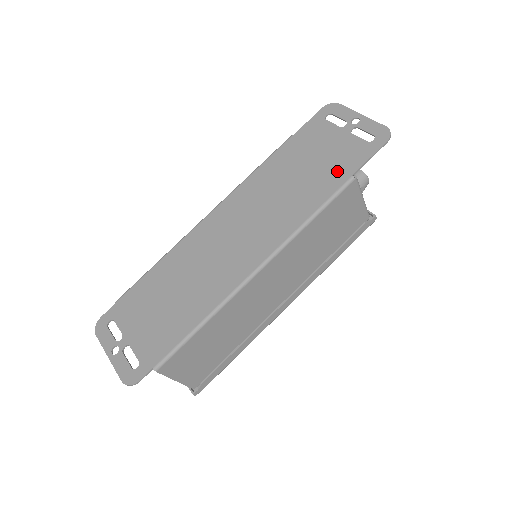
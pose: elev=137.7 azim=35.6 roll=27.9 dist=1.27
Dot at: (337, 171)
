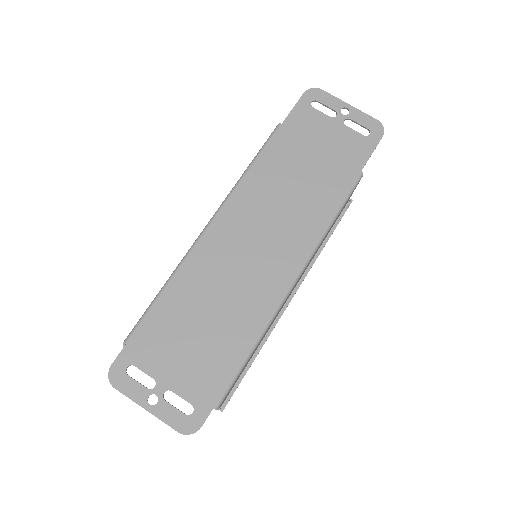
Dot at: (344, 168)
